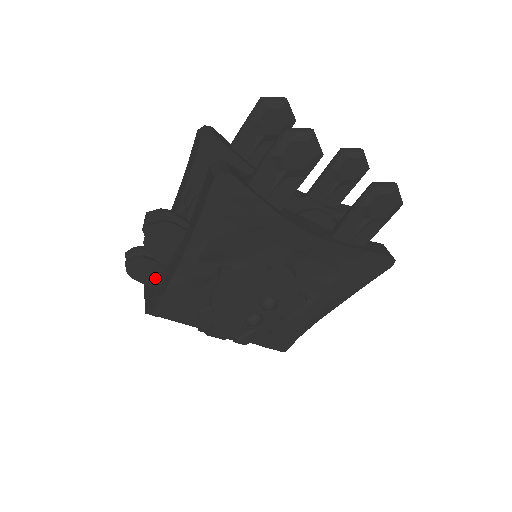
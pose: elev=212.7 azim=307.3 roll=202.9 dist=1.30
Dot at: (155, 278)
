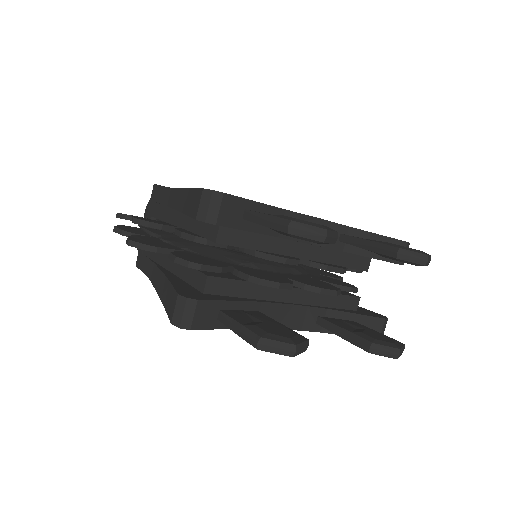
Dot at: occluded
